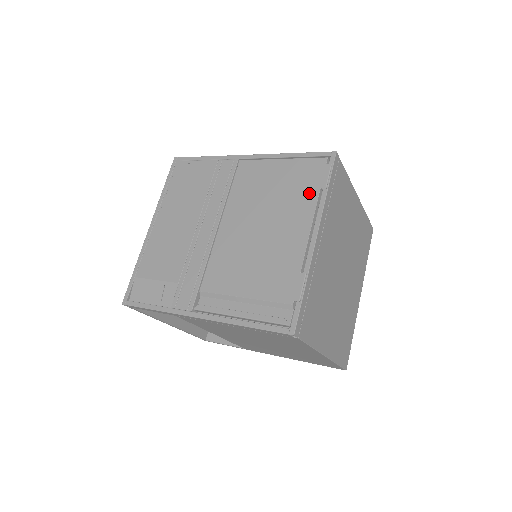
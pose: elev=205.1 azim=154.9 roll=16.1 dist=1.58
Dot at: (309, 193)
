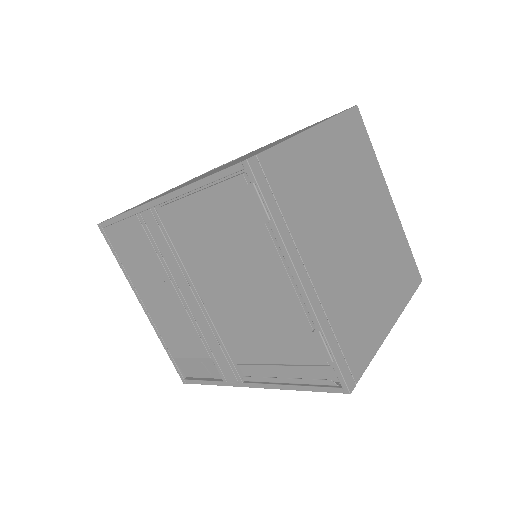
Dot at: (256, 232)
